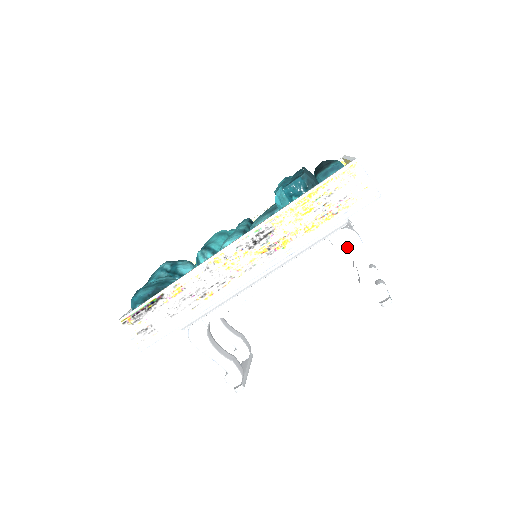
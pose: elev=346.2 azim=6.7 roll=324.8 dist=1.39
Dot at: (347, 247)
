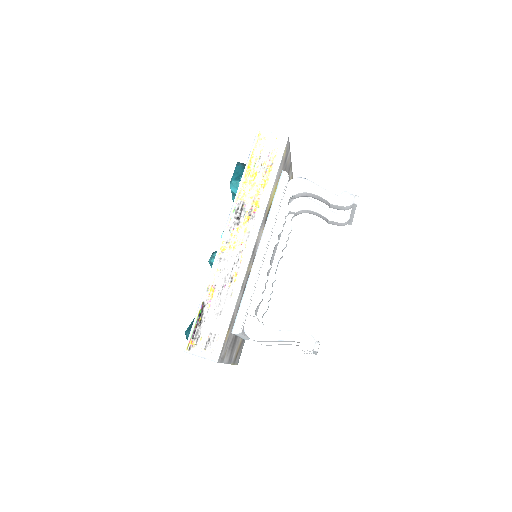
Dot at: (301, 189)
